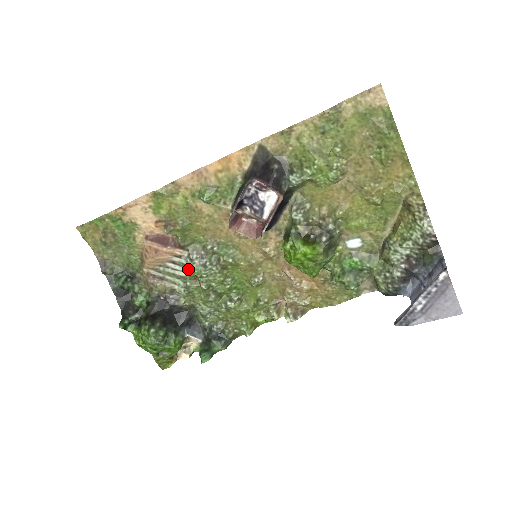
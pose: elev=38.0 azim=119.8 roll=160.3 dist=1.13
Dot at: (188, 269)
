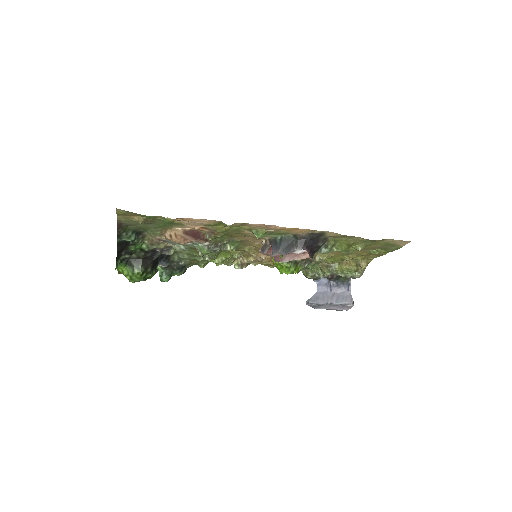
Dot at: (200, 249)
